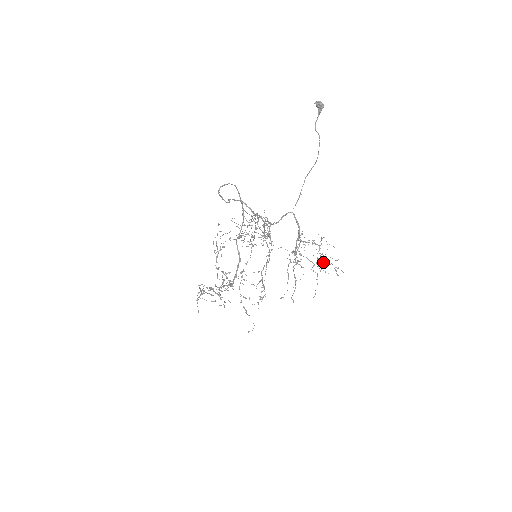
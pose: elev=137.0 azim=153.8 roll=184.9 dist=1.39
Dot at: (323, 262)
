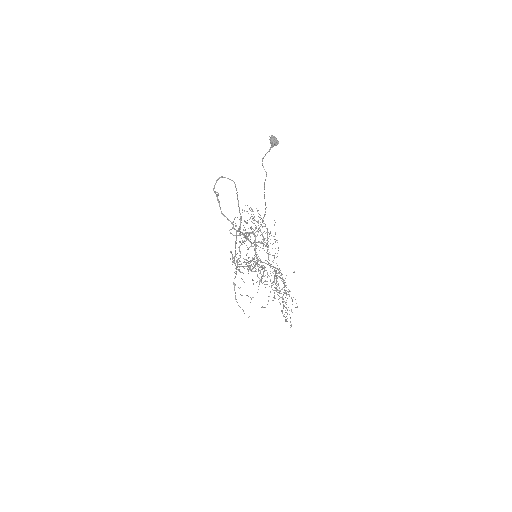
Dot at: occluded
